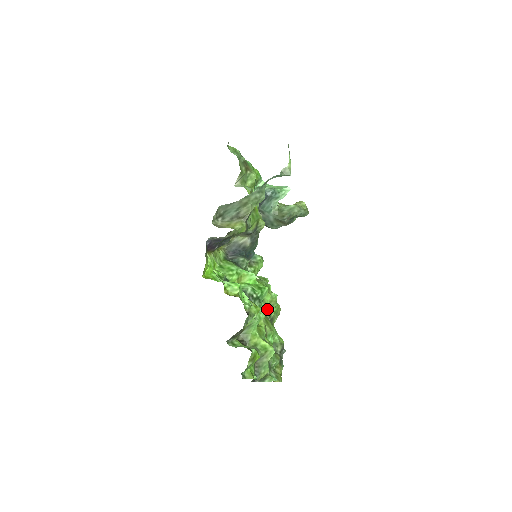
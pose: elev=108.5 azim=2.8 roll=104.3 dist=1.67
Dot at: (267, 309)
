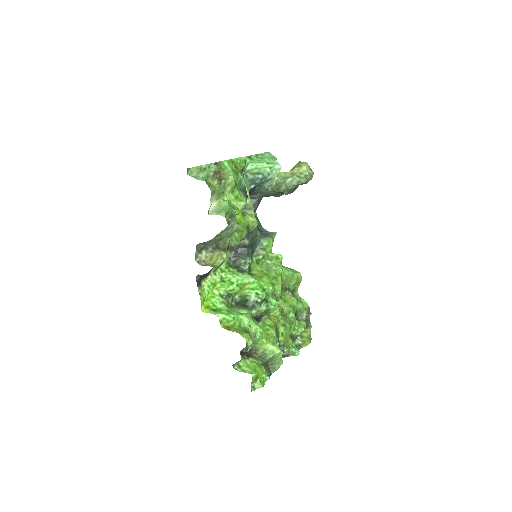
Dot at: (285, 286)
